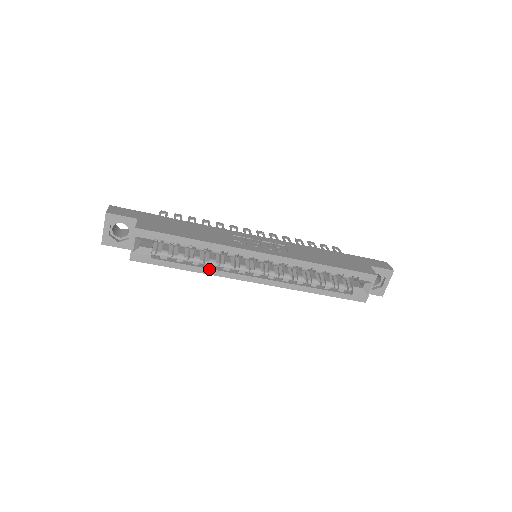
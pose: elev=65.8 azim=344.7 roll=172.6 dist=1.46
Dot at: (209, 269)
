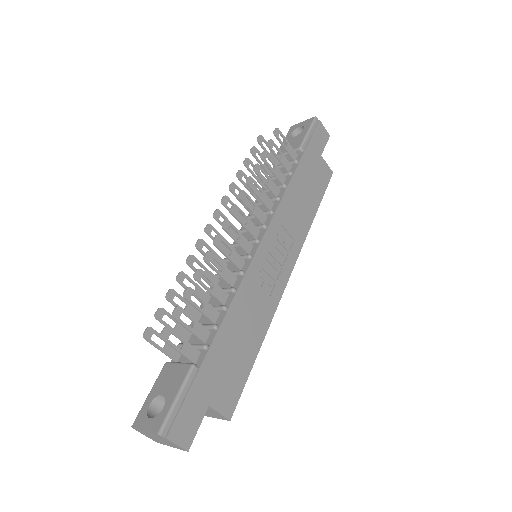
Dot at: occluded
